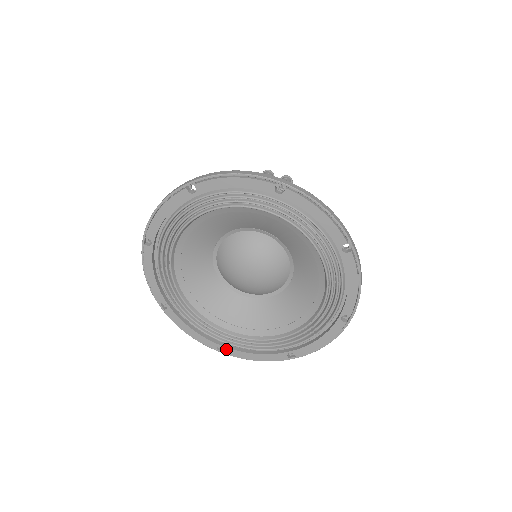
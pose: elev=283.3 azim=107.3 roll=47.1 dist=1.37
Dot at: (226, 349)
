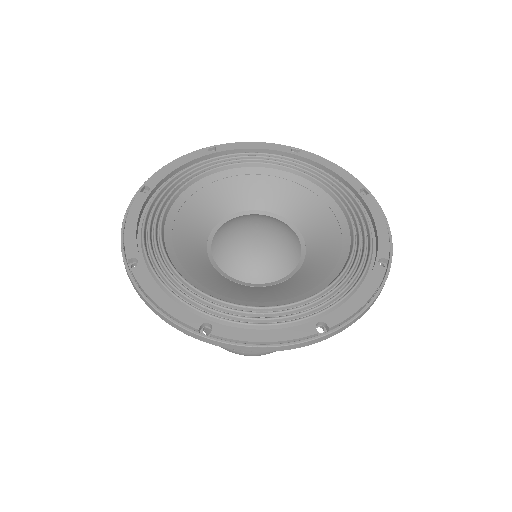
Dot at: (216, 326)
